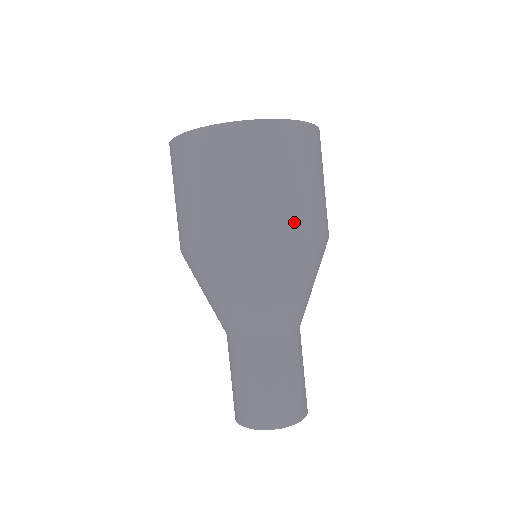
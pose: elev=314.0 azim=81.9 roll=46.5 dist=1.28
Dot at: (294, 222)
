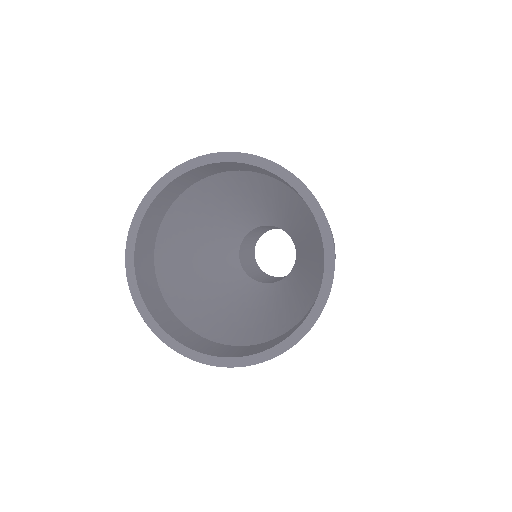
Dot at: occluded
